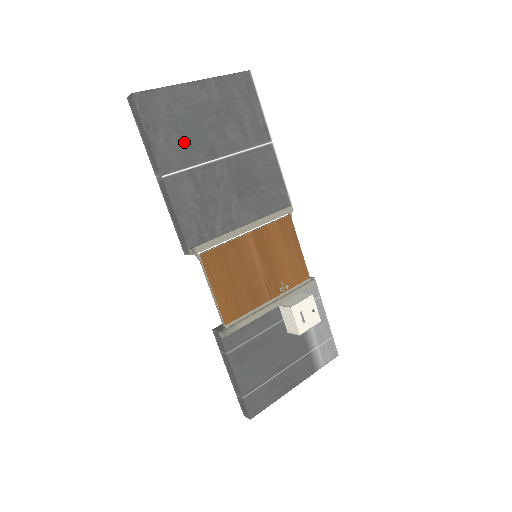
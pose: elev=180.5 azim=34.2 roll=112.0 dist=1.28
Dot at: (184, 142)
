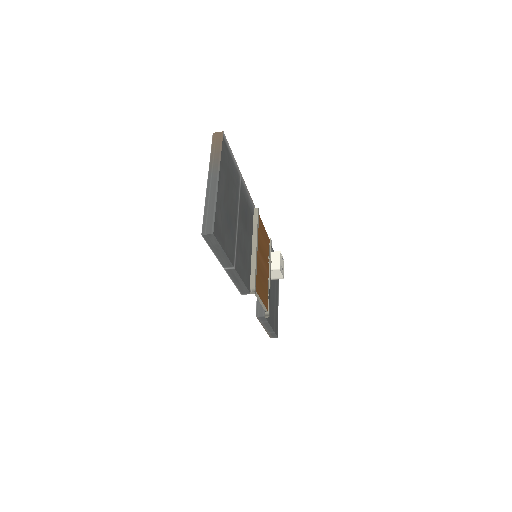
Dot at: (230, 231)
